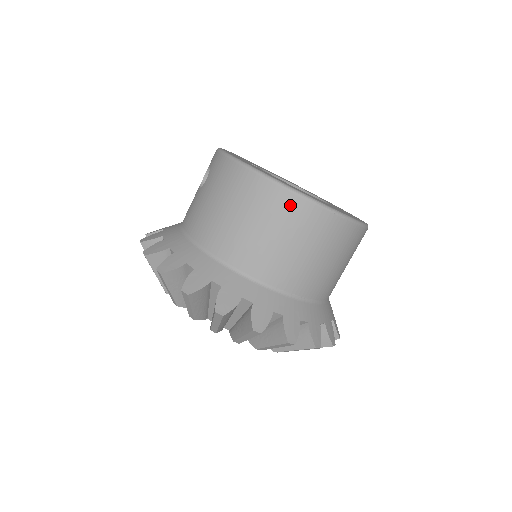
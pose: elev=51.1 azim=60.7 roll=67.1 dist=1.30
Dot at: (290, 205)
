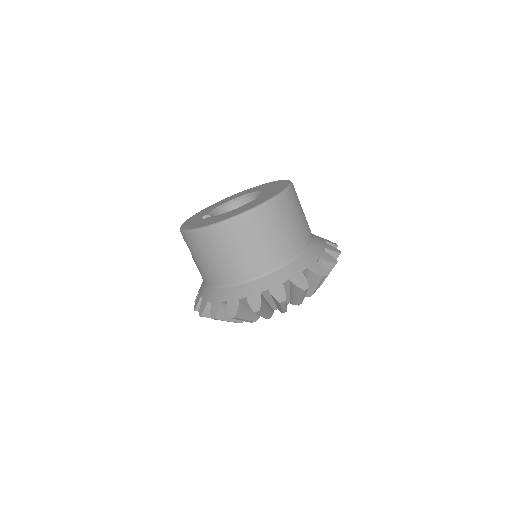
Dot at: (235, 228)
